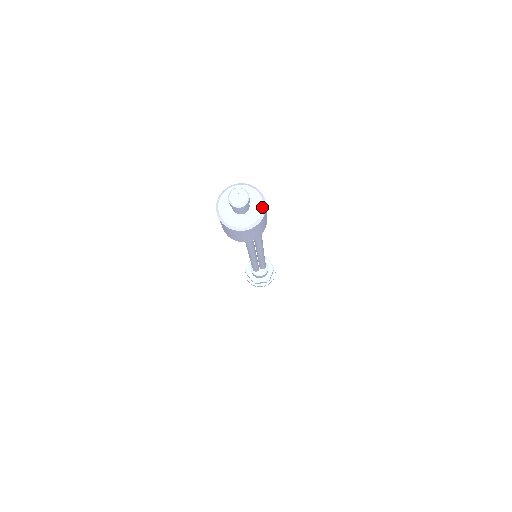
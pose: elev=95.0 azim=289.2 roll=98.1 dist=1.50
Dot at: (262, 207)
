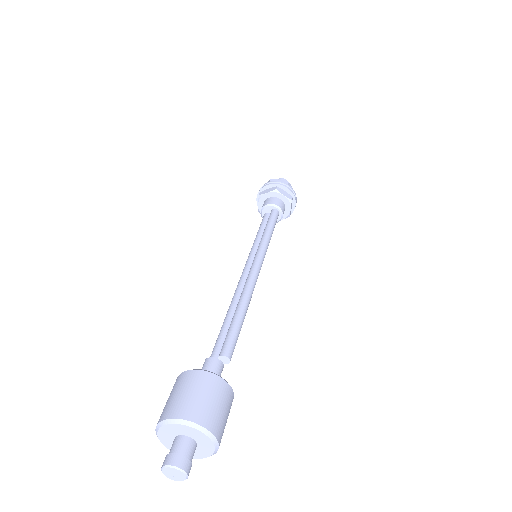
Dot at: (212, 443)
